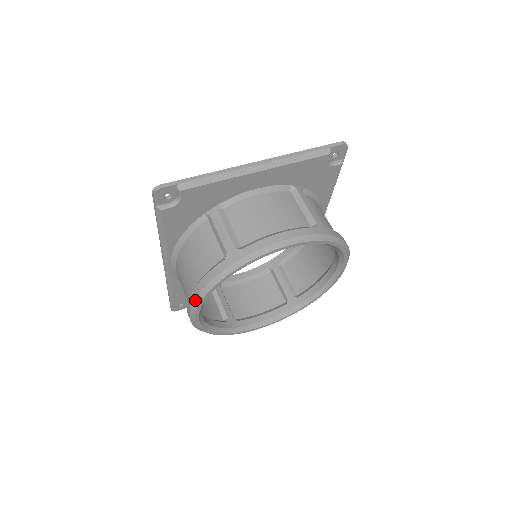
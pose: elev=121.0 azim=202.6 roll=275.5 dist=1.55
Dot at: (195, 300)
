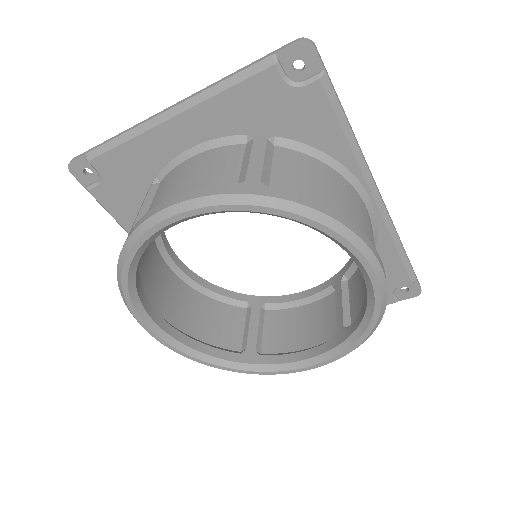
Dot at: (126, 304)
